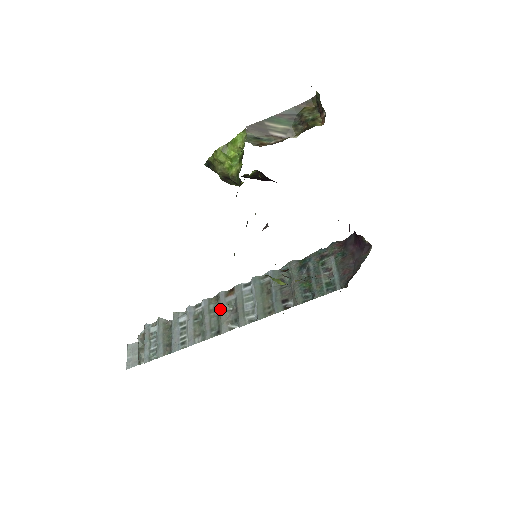
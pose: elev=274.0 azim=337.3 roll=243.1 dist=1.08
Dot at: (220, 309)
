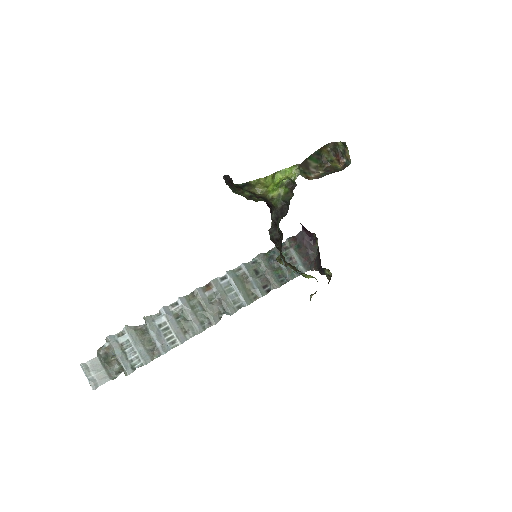
Dot at: (204, 304)
